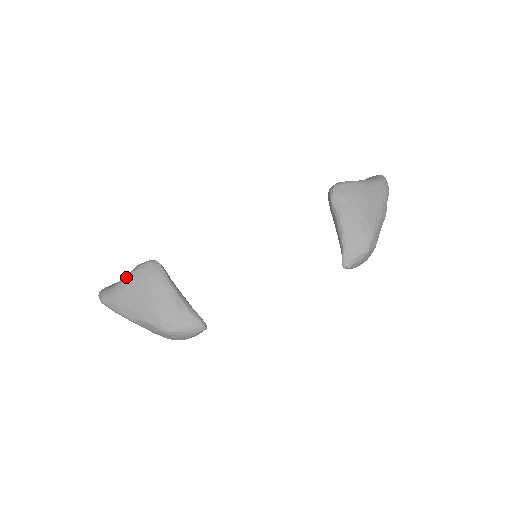
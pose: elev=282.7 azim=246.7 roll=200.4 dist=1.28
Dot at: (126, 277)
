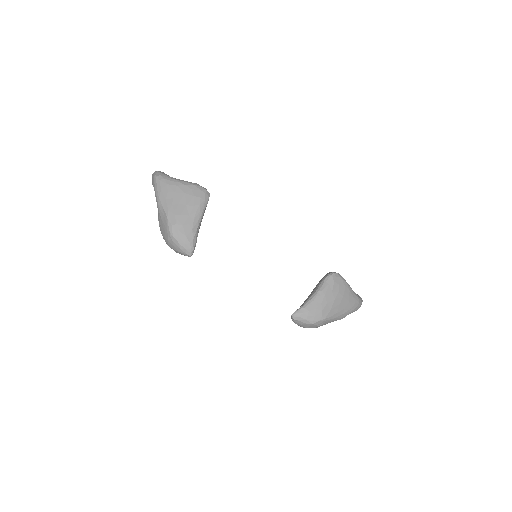
Dot at: (184, 181)
